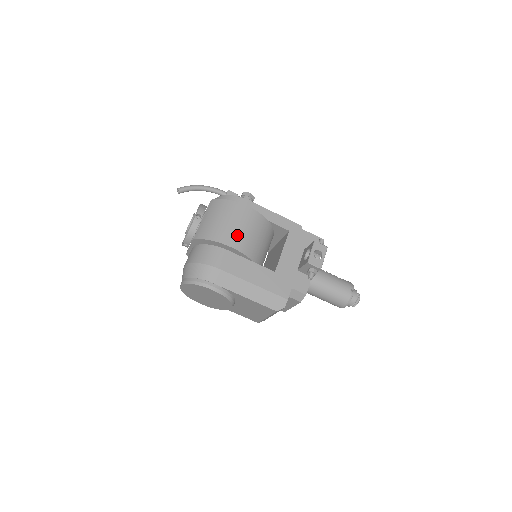
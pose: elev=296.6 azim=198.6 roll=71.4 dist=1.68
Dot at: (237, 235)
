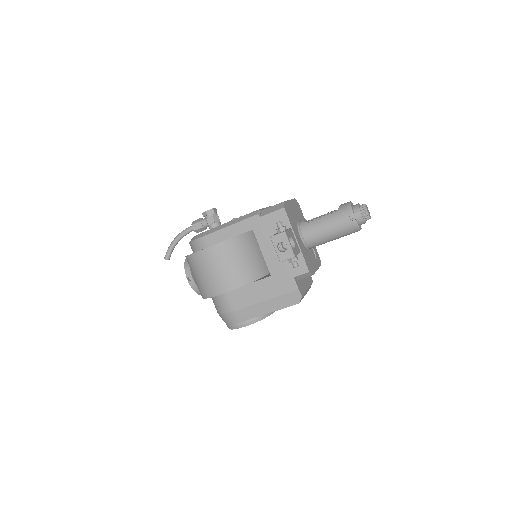
Dot at: (219, 280)
